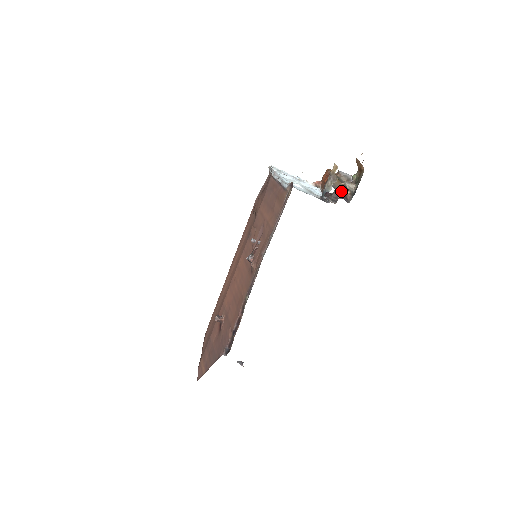
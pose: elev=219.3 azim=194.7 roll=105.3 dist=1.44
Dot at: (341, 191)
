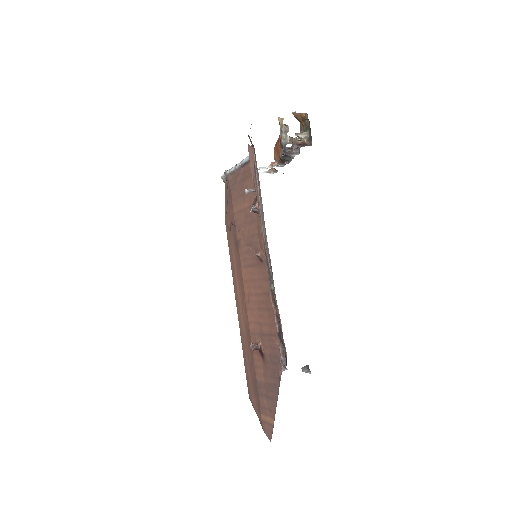
Dot at: (298, 143)
